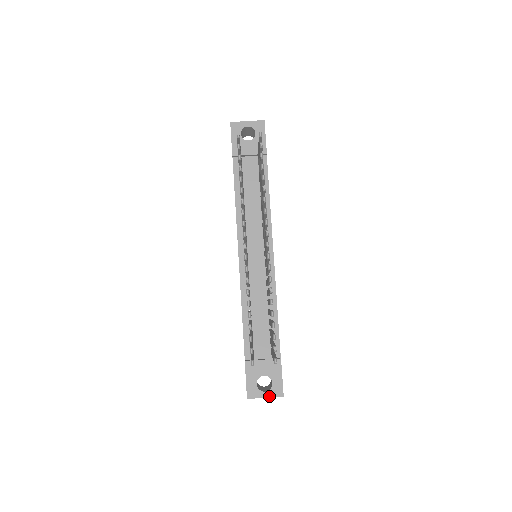
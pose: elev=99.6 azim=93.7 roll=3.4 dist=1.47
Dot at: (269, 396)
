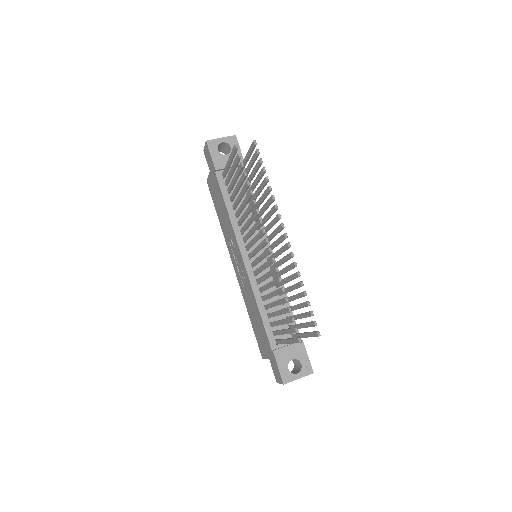
Dot at: (302, 376)
